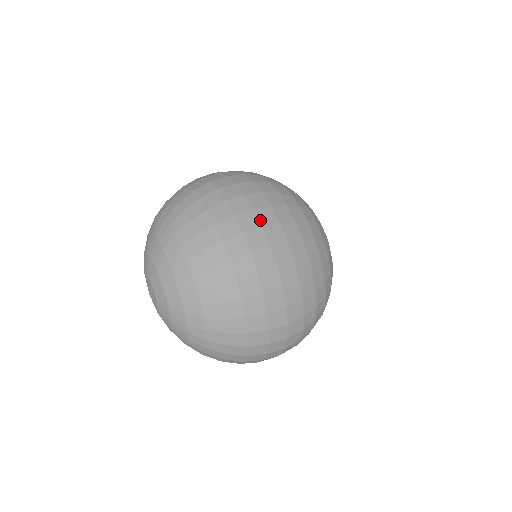
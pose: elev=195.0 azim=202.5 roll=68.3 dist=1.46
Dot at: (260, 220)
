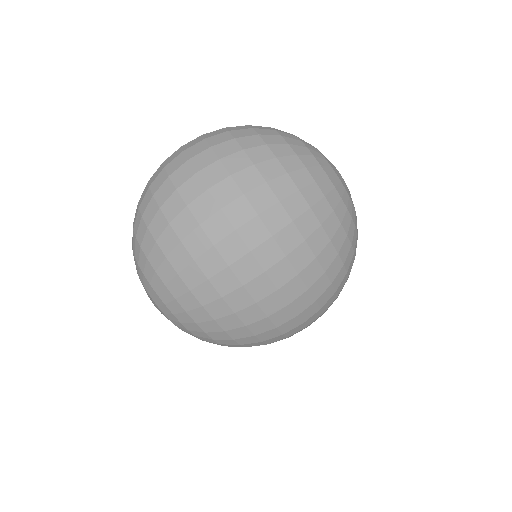
Dot at: (246, 243)
